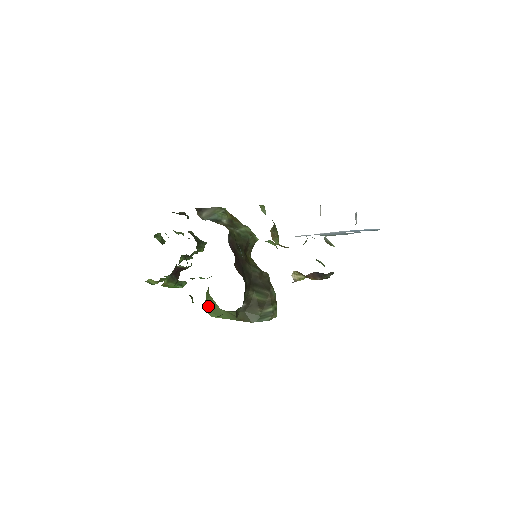
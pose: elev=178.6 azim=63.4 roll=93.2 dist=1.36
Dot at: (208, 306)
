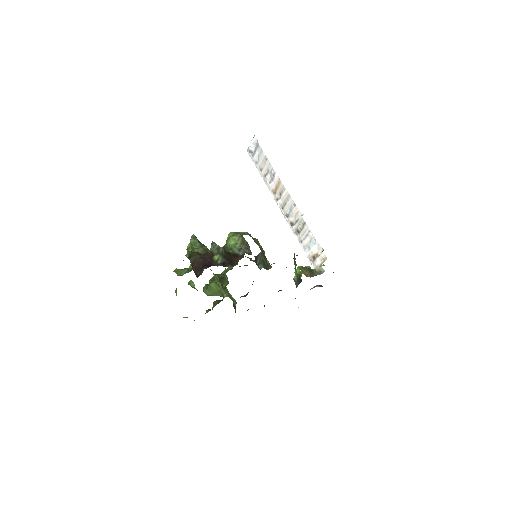
Dot at: (213, 294)
